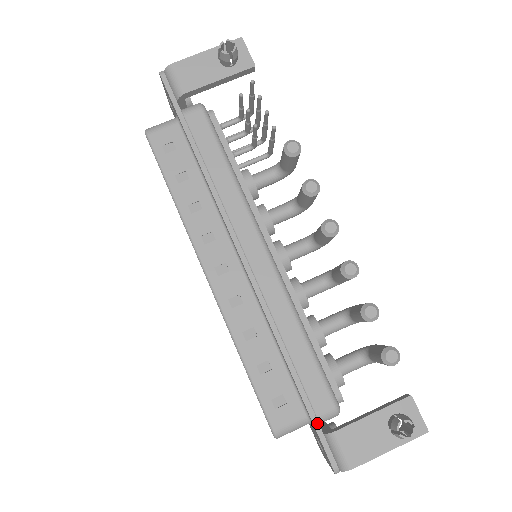
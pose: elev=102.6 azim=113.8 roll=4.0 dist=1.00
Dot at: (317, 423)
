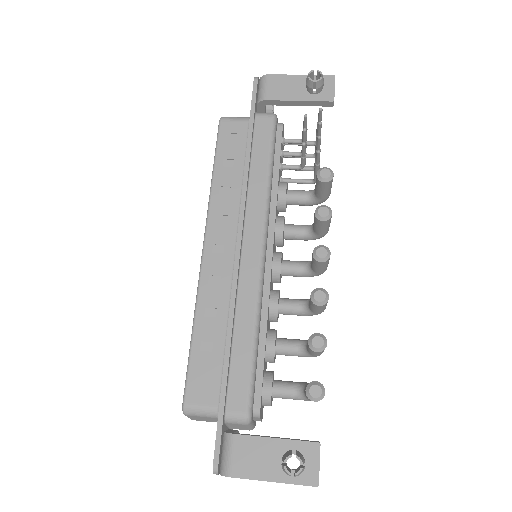
Dot at: (222, 417)
